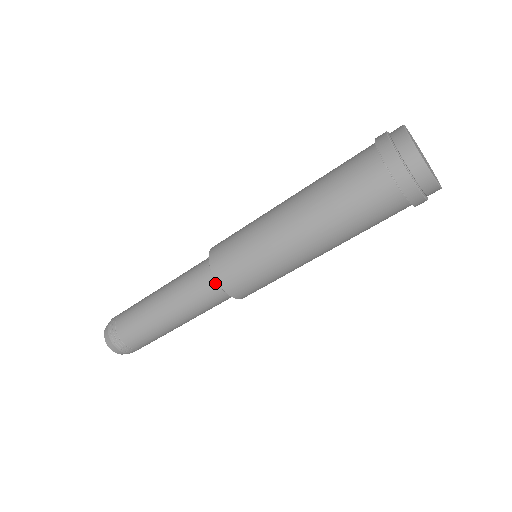
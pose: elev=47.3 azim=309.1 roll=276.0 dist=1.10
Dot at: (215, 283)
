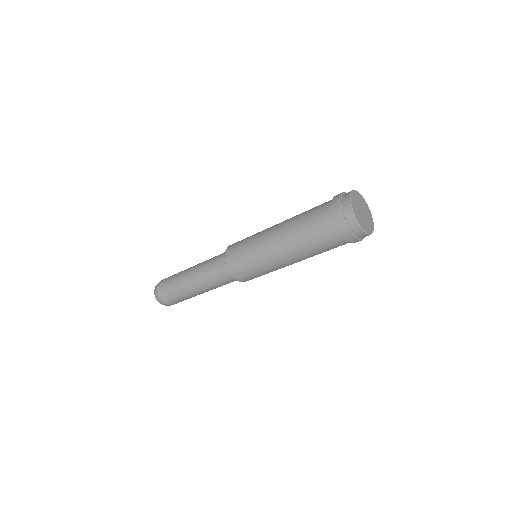
Dot at: (226, 267)
